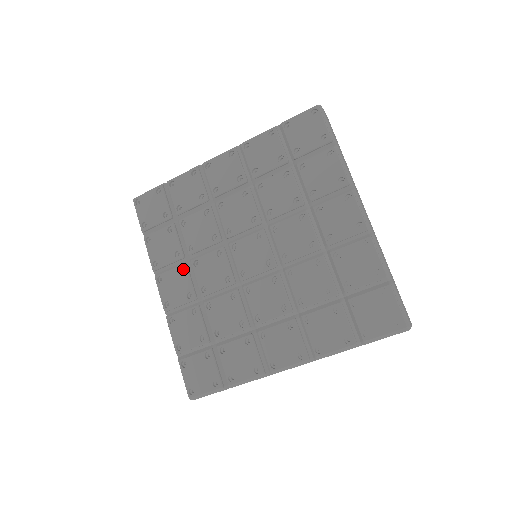
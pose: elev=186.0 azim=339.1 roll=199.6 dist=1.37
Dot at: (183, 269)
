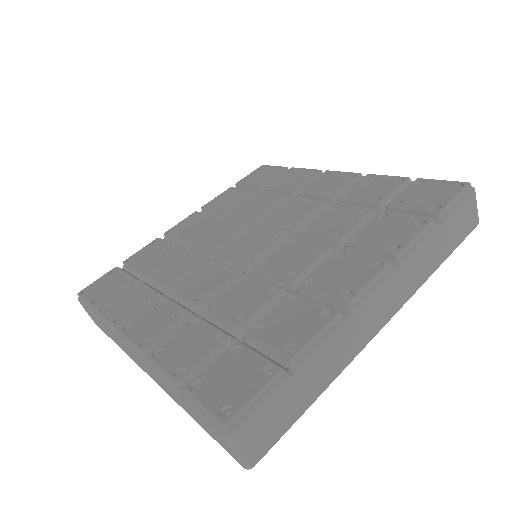
Dot at: occluded
